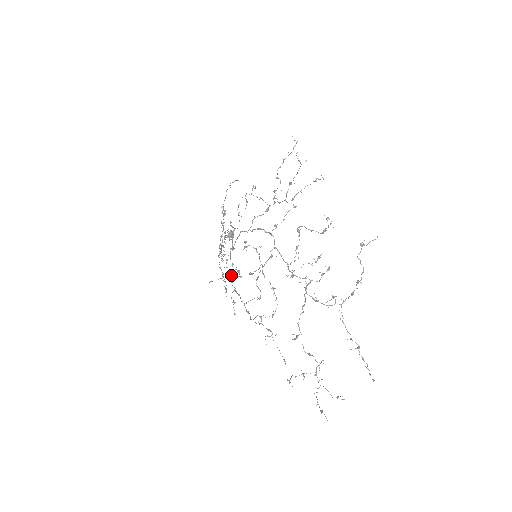
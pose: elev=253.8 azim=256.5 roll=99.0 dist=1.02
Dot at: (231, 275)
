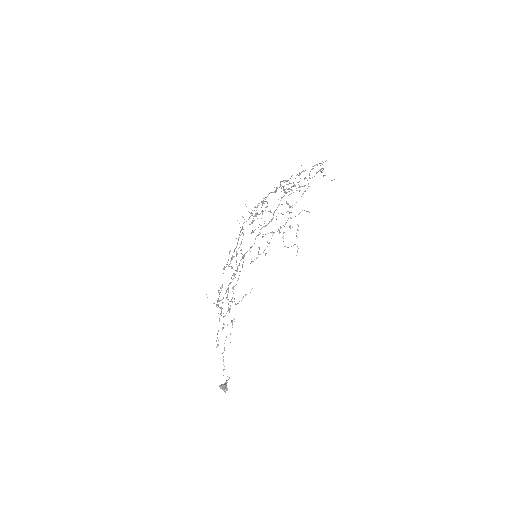
Dot at: occluded
